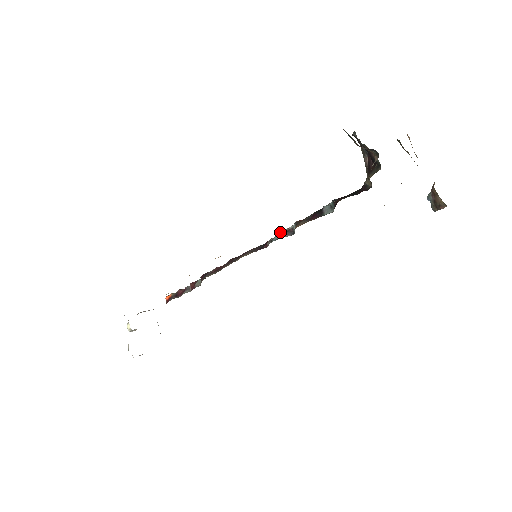
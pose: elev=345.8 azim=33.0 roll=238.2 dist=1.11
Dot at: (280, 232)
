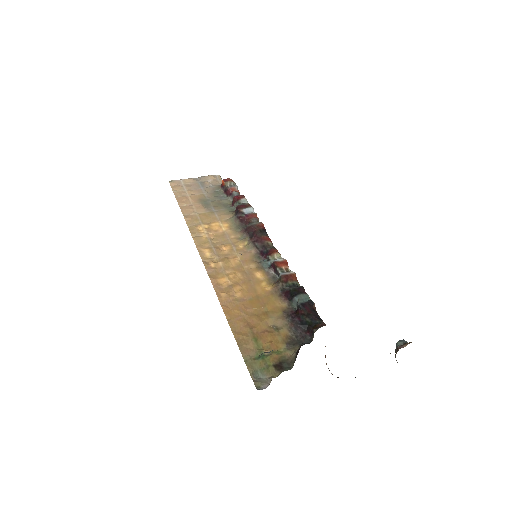
Dot at: (273, 264)
